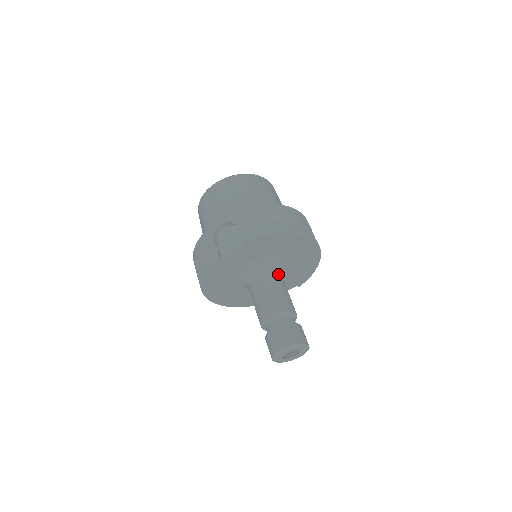
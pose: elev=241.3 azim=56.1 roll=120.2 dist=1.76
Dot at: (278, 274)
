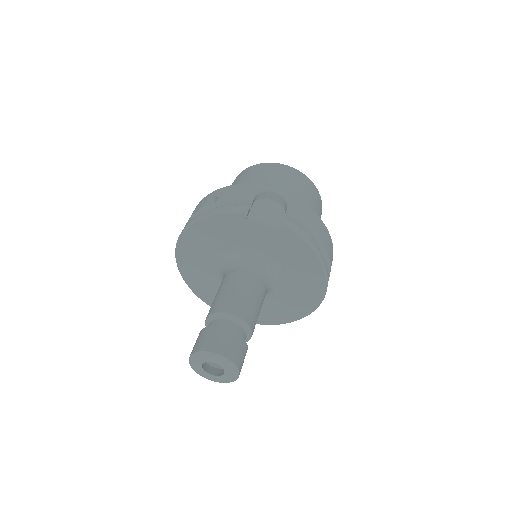
Dot at: (266, 289)
